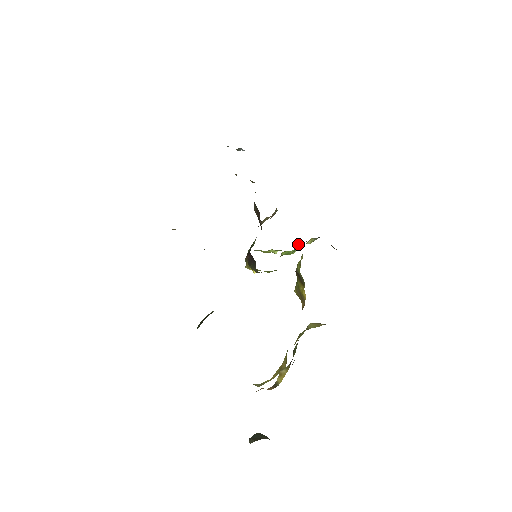
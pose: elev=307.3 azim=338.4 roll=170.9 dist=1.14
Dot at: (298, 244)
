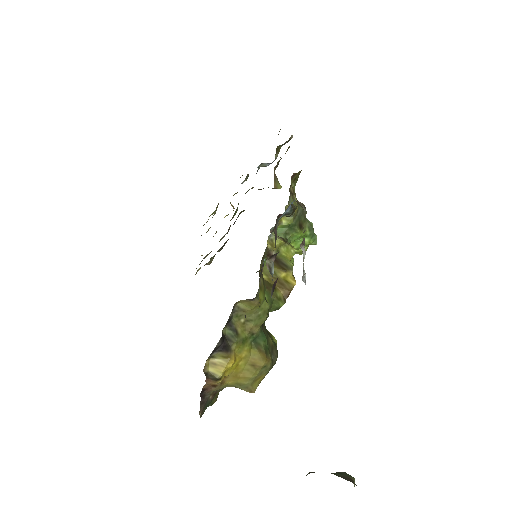
Dot at: (283, 229)
